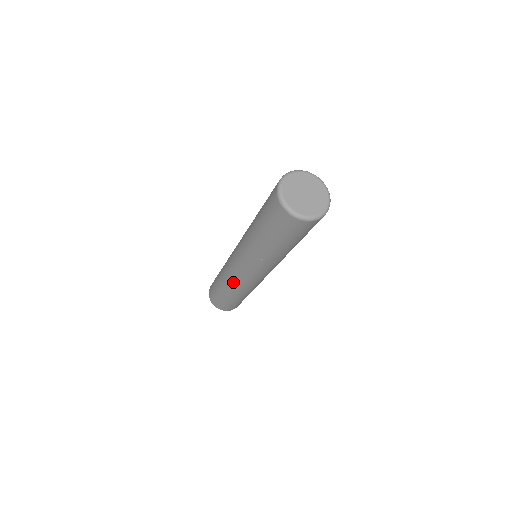
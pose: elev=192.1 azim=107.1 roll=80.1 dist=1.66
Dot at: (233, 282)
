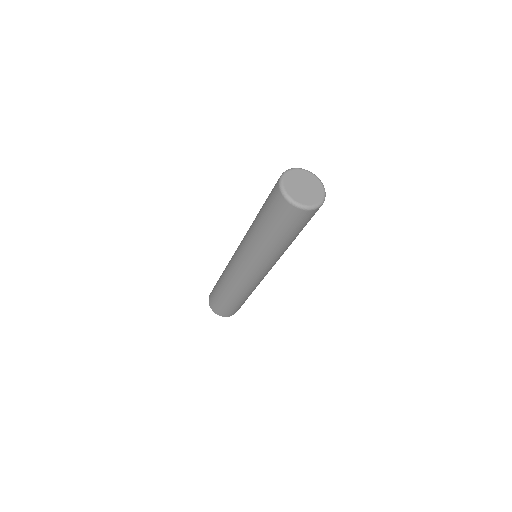
Dot at: (246, 288)
